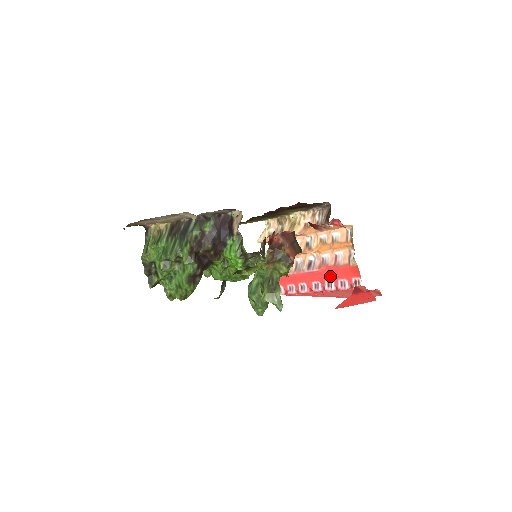
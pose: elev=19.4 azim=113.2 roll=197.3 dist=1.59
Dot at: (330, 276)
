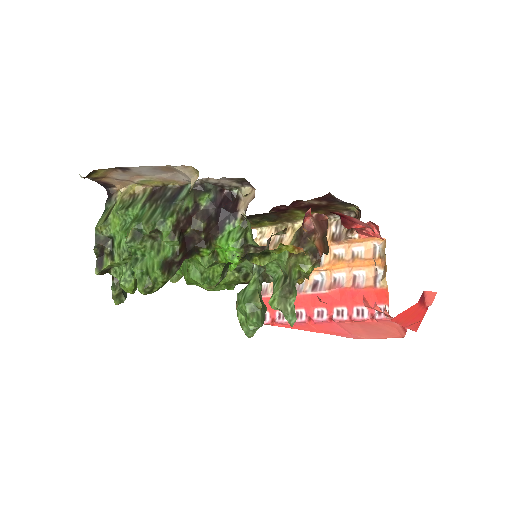
Dot at: (343, 301)
